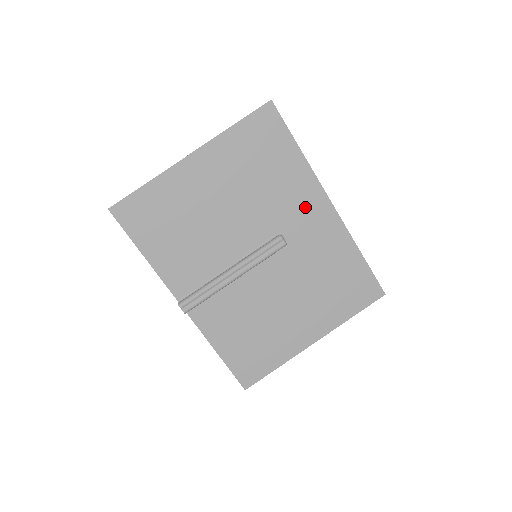
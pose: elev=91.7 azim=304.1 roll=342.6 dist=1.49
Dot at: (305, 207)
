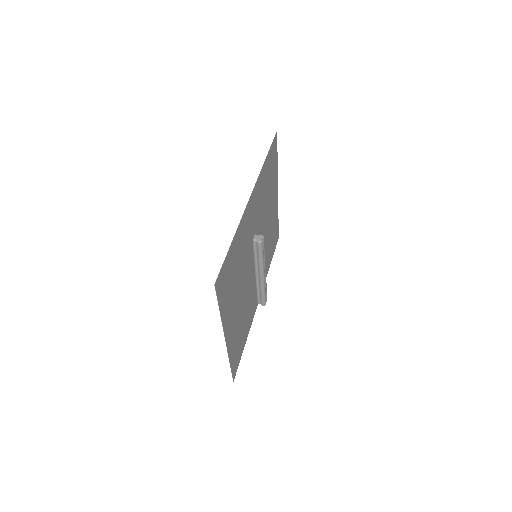
Dot at: (249, 222)
